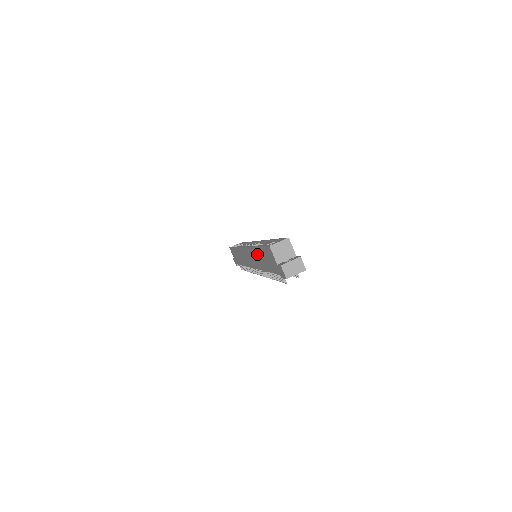
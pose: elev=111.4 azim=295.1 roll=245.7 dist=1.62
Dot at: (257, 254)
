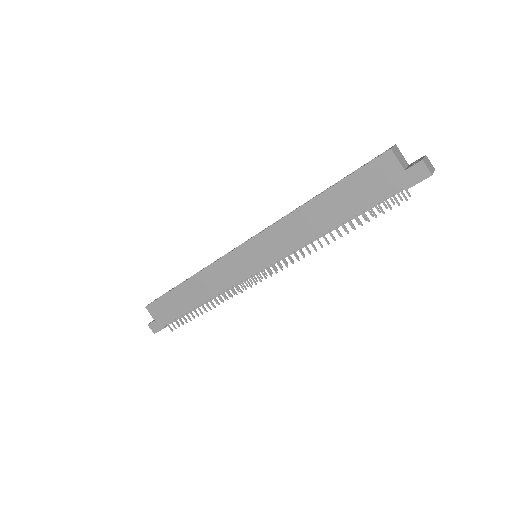
Dot at: (310, 213)
